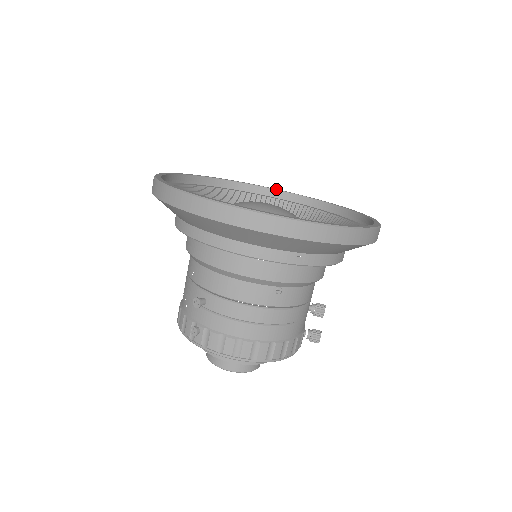
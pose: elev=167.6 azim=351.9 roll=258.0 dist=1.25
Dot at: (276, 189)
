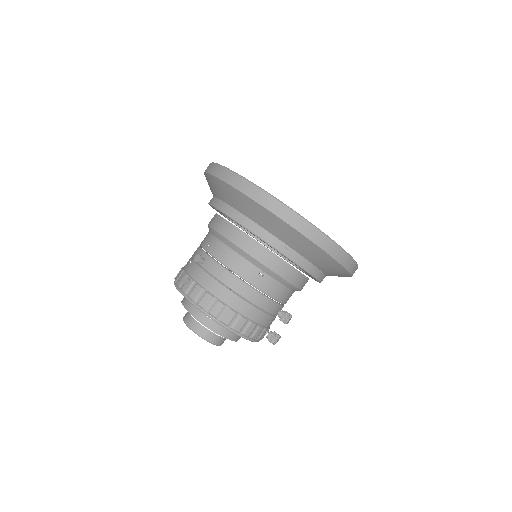
Dot at: occluded
